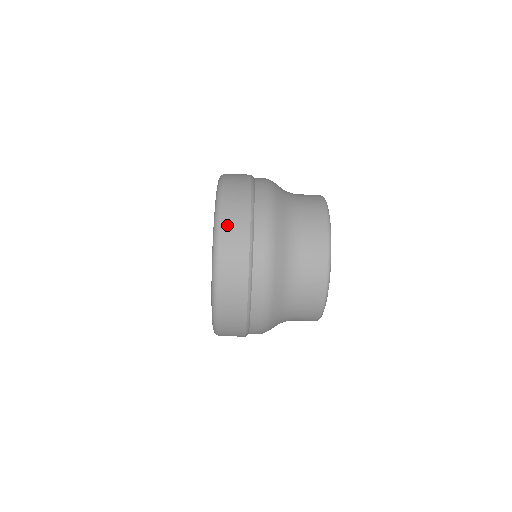
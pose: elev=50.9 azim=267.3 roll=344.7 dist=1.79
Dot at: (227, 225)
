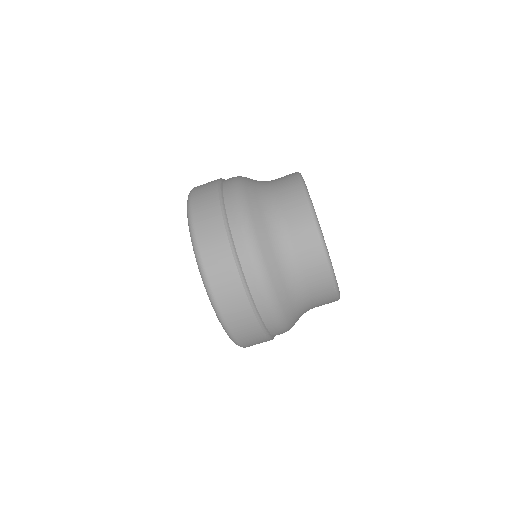
Dot at: (198, 188)
